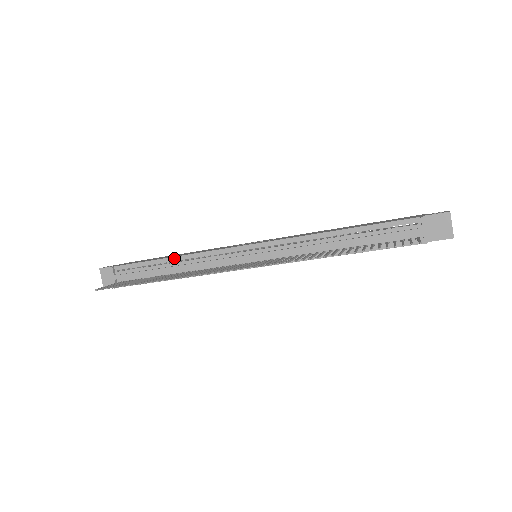
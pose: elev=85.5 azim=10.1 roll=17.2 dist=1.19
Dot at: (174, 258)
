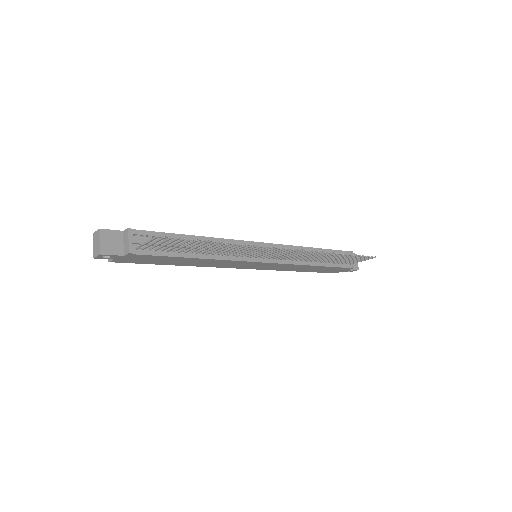
Dot at: (199, 237)
